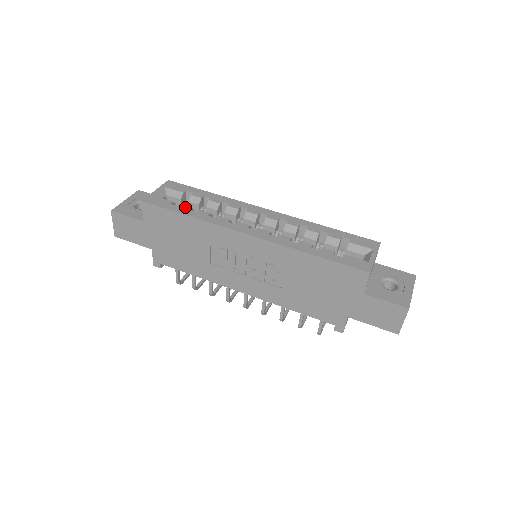
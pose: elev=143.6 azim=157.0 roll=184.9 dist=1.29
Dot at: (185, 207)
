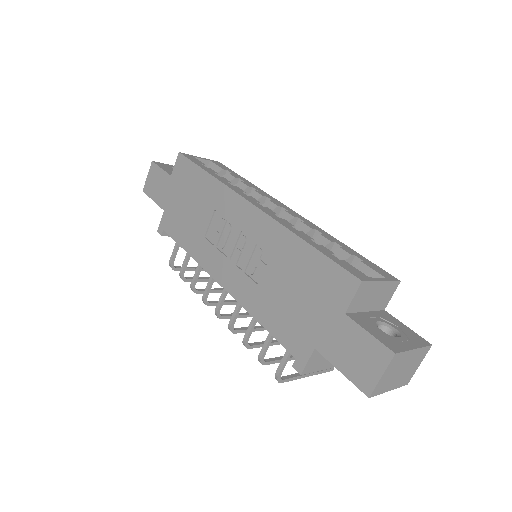
Dot at: (213, 171)
